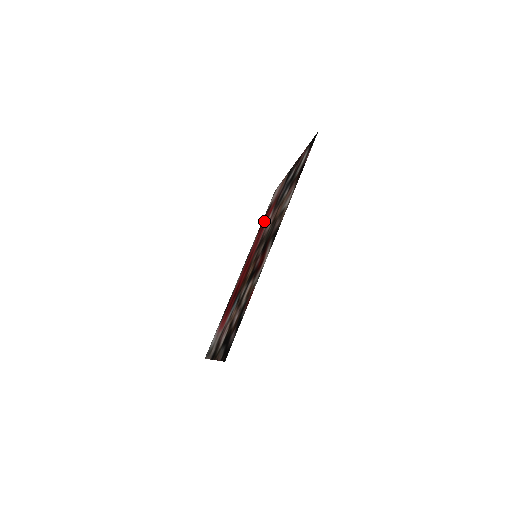
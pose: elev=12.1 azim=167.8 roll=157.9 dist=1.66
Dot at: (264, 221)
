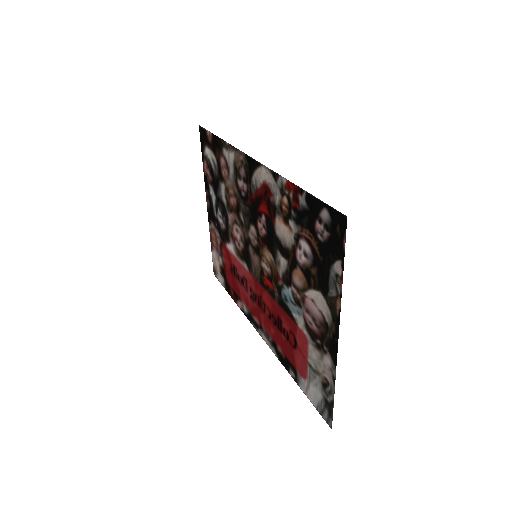
Dot at: (231, 278)
